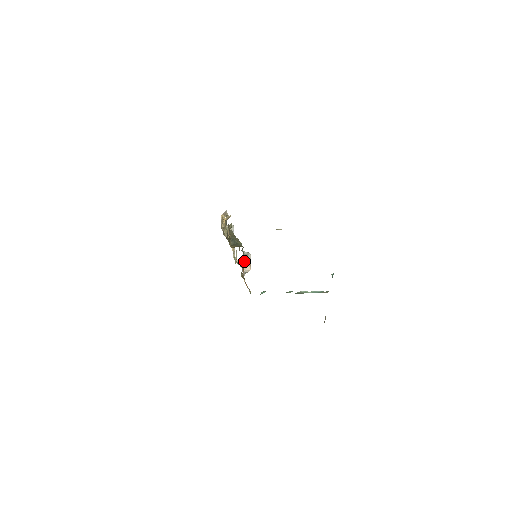
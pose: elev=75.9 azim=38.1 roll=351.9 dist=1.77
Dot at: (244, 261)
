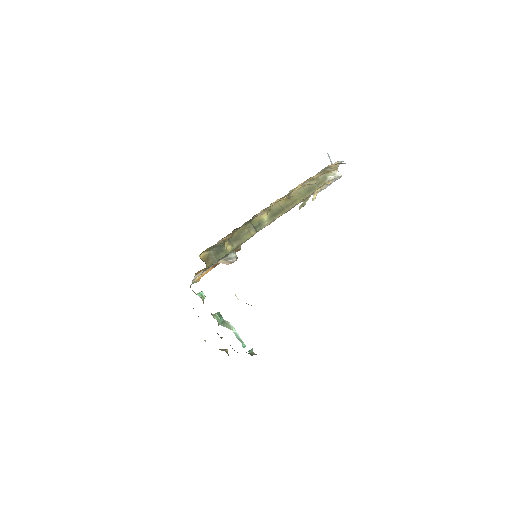
Dot at: (222, 260)
